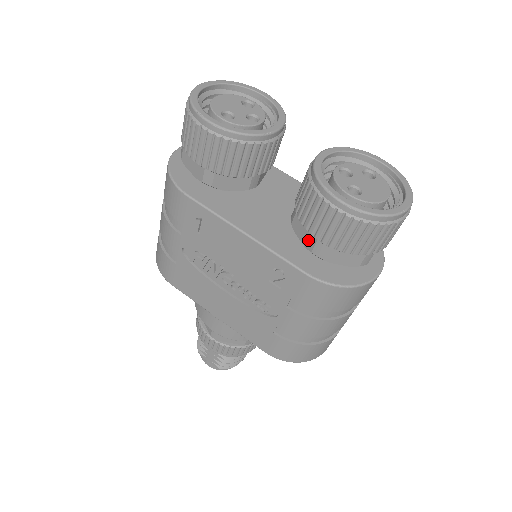
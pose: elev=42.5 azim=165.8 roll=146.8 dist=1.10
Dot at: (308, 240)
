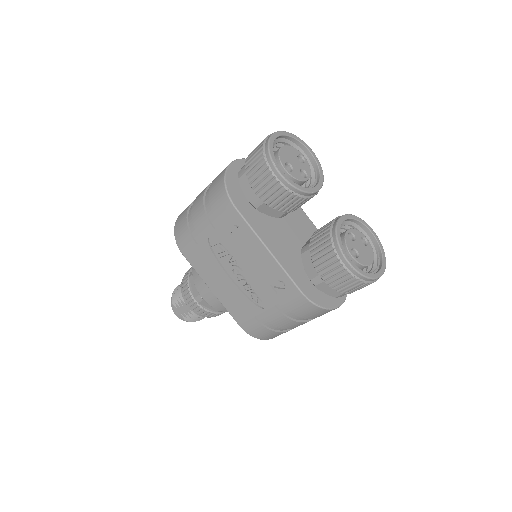
Dot at: (311, 271)
